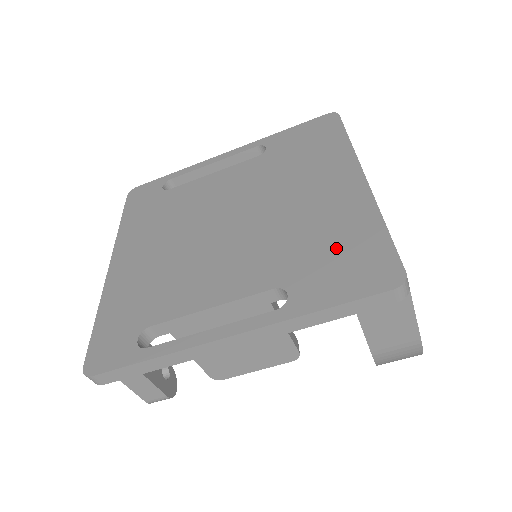
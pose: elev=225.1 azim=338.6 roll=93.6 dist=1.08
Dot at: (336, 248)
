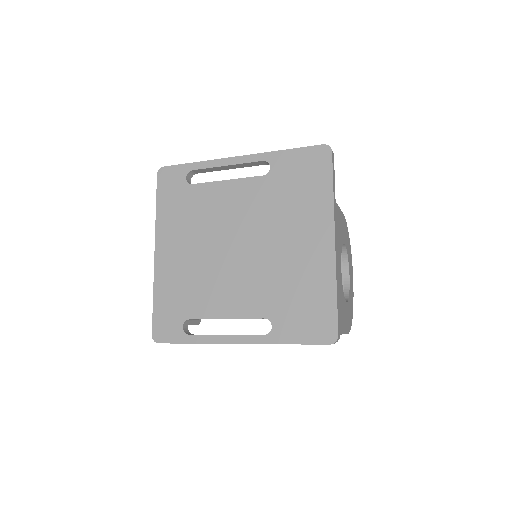
Dot at: (304, 301)
